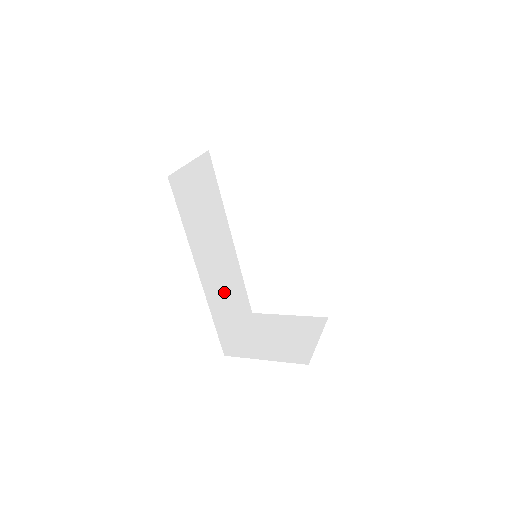
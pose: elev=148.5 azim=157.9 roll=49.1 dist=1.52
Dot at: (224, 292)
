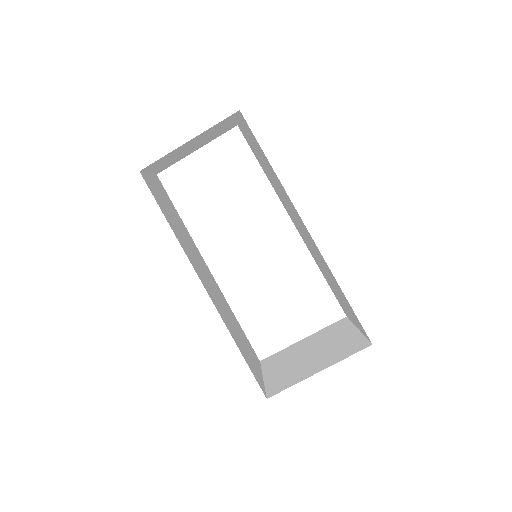
Dot at: (231, 324)
